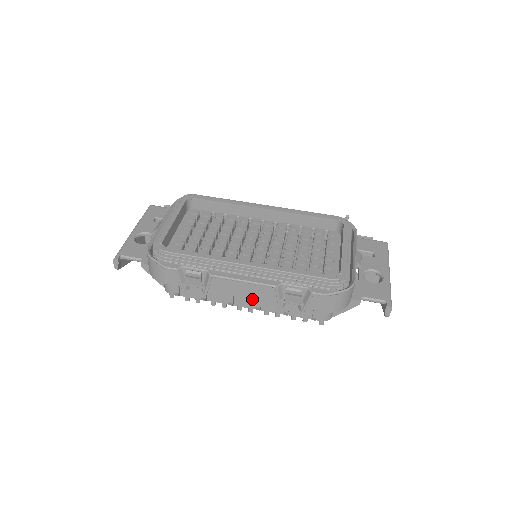
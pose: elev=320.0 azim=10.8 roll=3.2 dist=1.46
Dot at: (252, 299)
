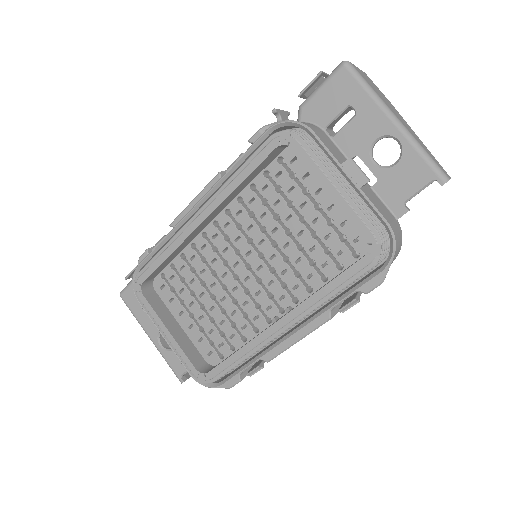
Dot at: occluded
